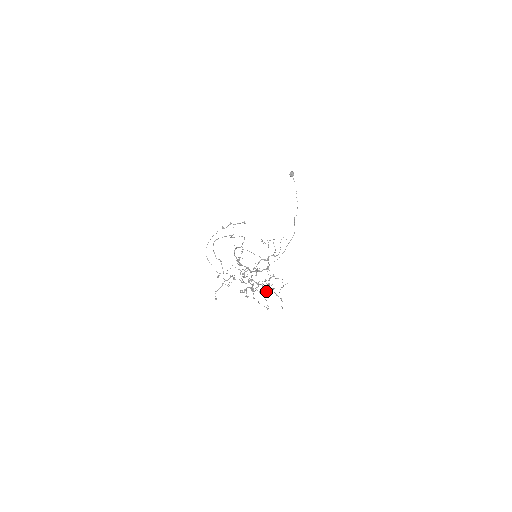
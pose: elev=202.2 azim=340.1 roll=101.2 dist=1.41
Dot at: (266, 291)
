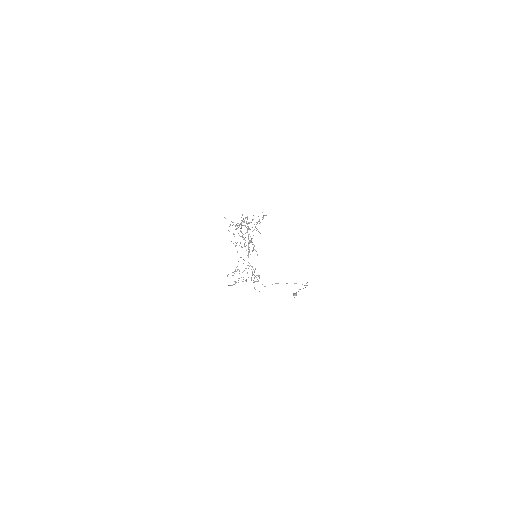
Dot at: occluded
